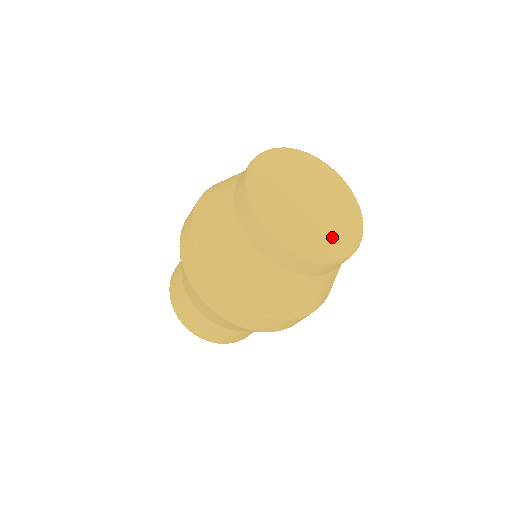
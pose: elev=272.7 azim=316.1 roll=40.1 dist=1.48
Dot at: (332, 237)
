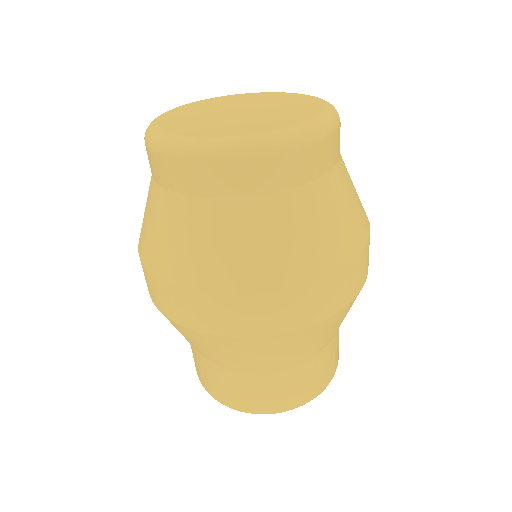
Dot at: (305, 110)
